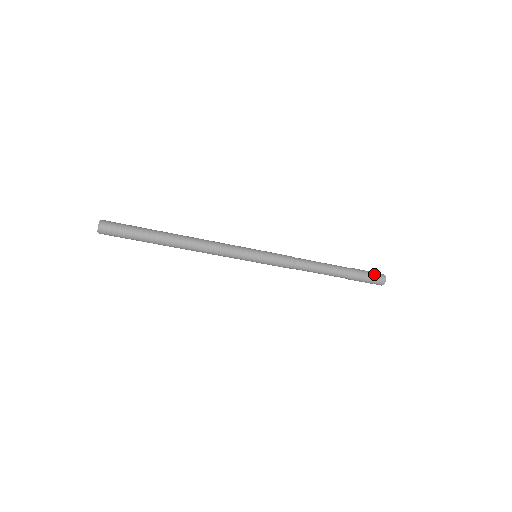
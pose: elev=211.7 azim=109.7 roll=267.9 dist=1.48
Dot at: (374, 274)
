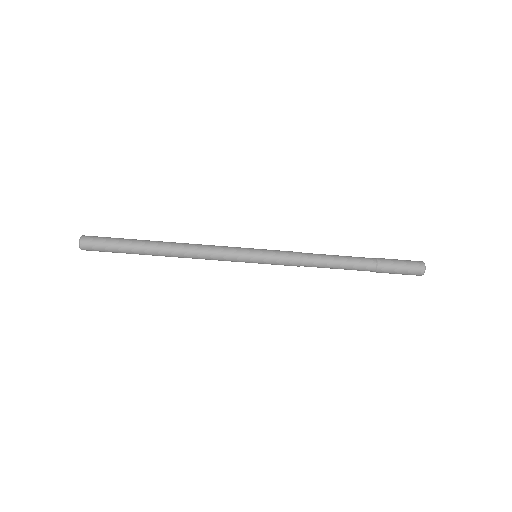
Dot at: occluded
